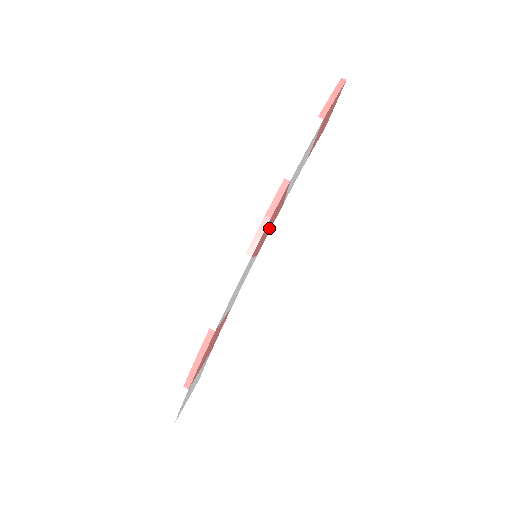
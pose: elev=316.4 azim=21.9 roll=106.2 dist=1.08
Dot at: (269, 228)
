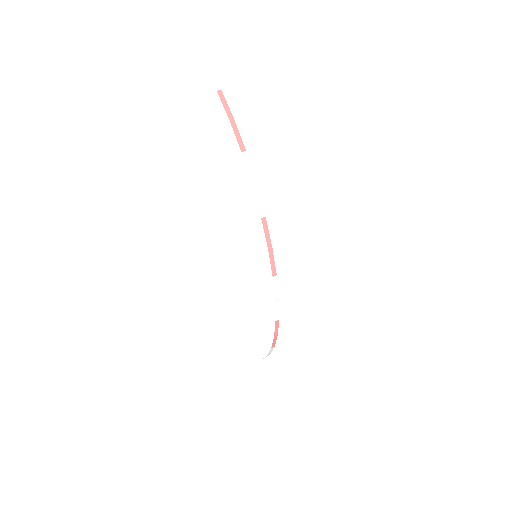
Dot at: occluded
